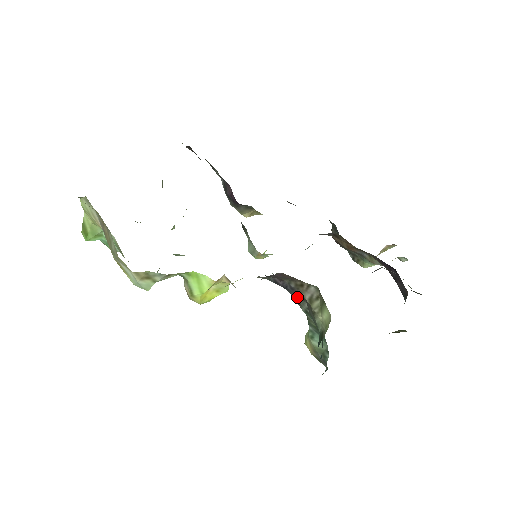
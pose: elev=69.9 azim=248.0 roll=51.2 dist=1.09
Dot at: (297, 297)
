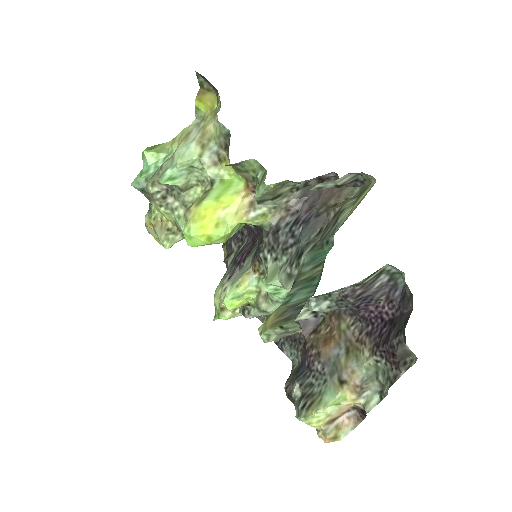
Dot at: (309, 239)
